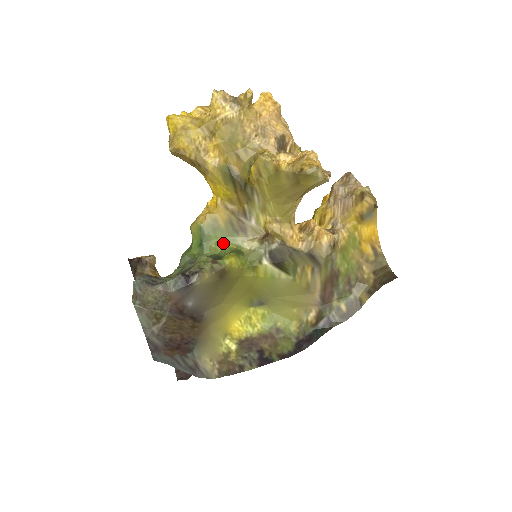
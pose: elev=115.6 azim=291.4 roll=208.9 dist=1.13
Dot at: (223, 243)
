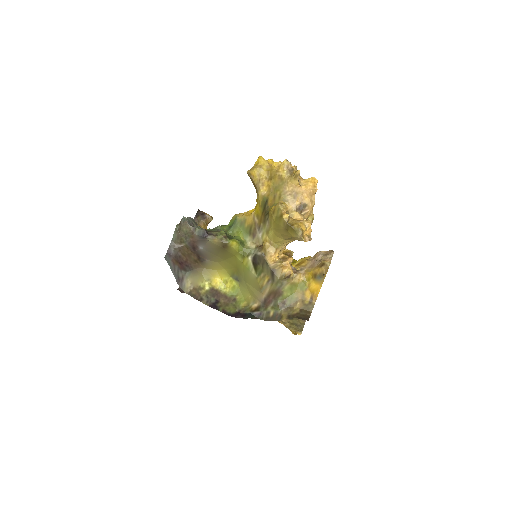
Dot at: (240, 234)
